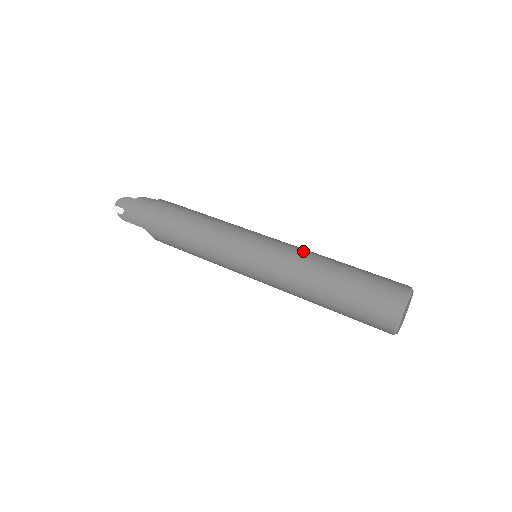
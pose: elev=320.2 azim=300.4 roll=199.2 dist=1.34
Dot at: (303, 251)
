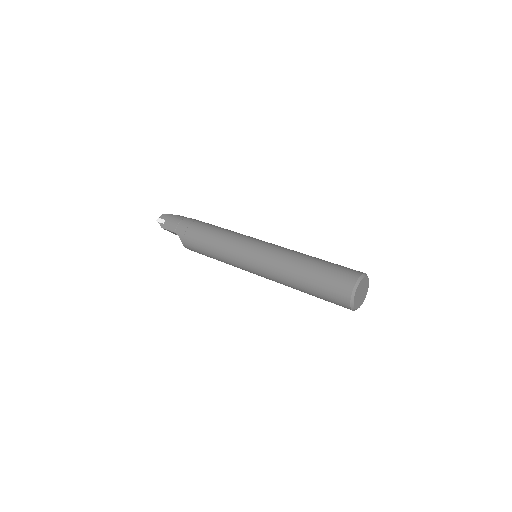
Dot at: (291, 250)
